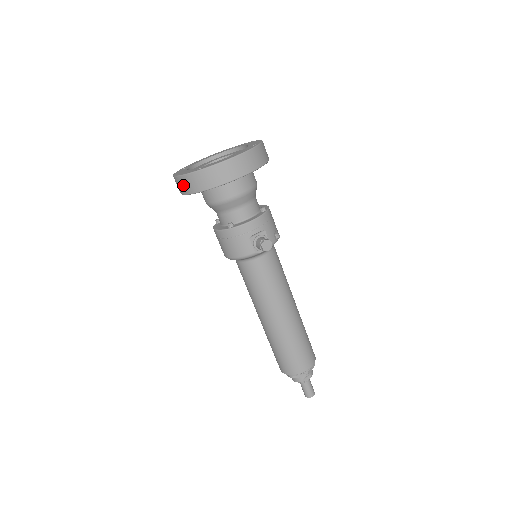
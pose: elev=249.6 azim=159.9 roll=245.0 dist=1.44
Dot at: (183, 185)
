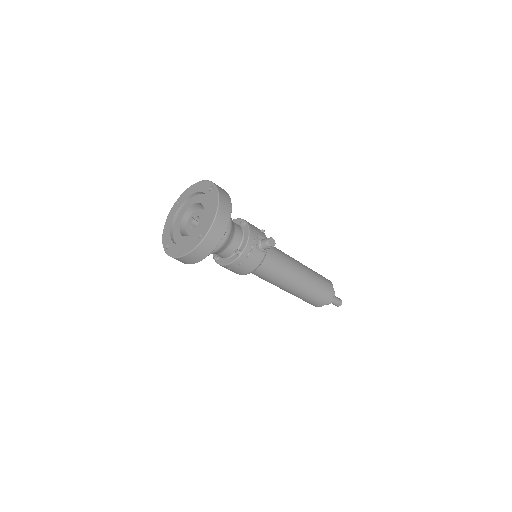
Dot at: (195, 257)
